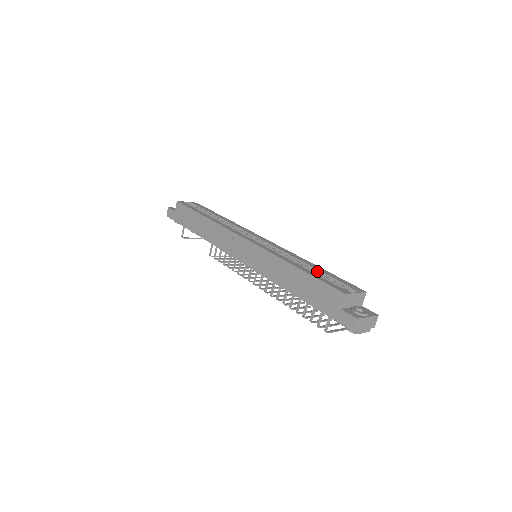
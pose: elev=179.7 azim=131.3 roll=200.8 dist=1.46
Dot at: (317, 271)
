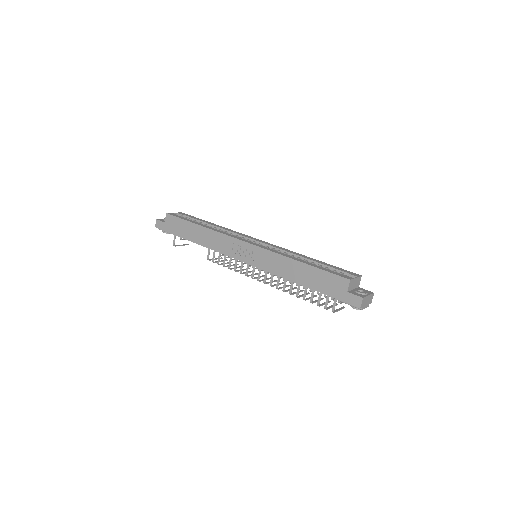
Dot at: (317, 263)
